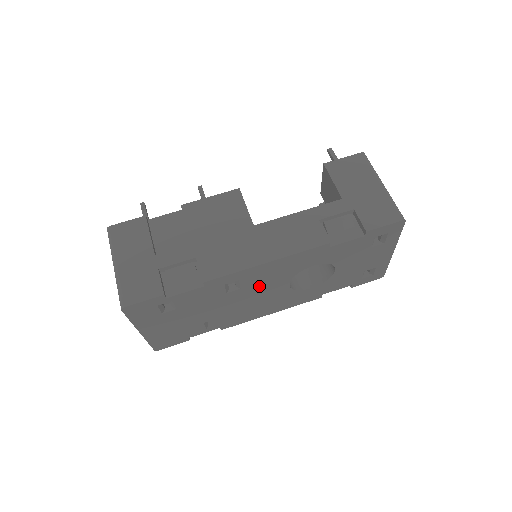
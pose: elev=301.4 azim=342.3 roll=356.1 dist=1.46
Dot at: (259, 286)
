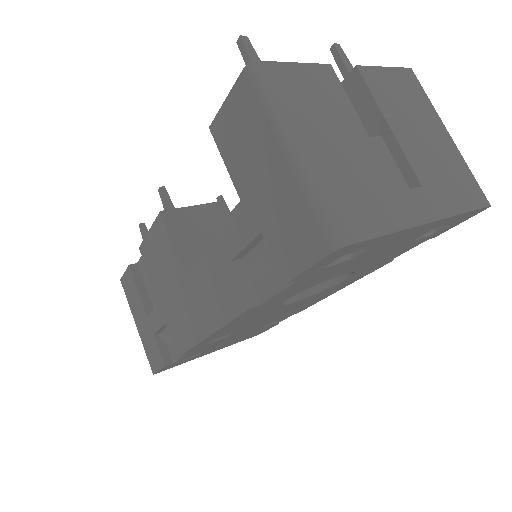
Dot at: (254, 322)
